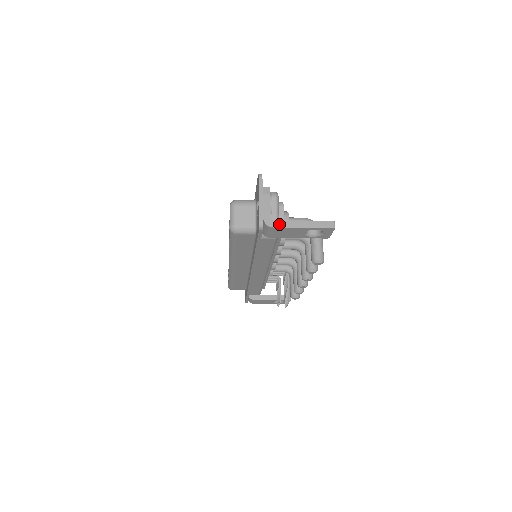
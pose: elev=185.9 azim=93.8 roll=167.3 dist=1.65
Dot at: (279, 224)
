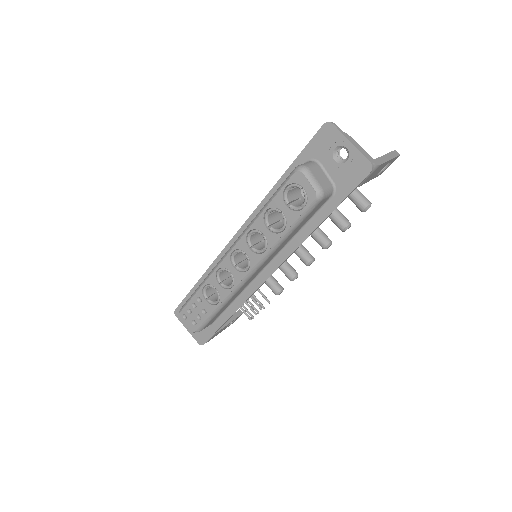
Dot at: (380, 161)
